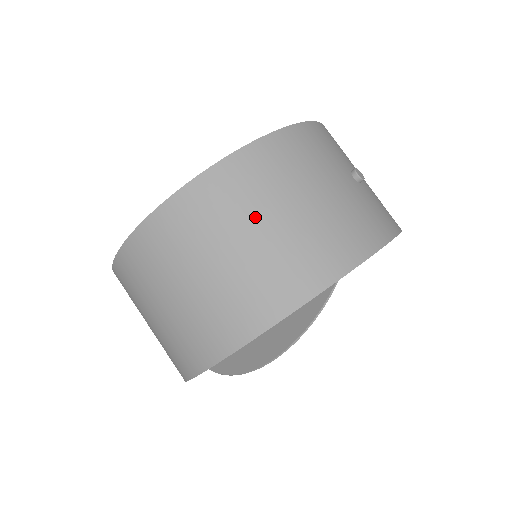
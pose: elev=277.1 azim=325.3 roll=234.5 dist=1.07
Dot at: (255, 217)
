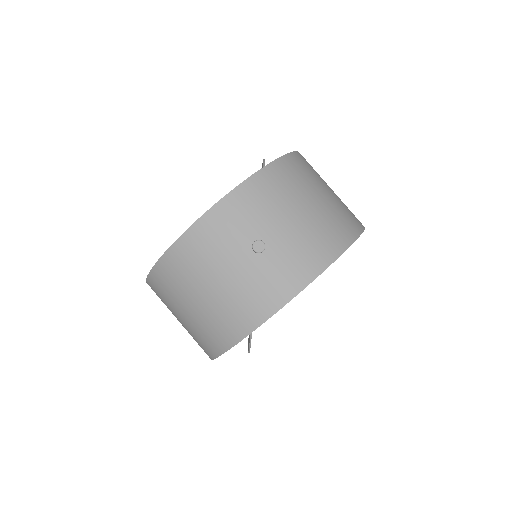
Dot at: (182, 302)
